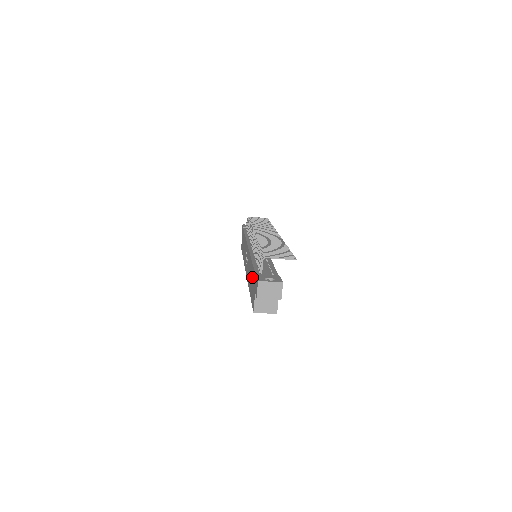
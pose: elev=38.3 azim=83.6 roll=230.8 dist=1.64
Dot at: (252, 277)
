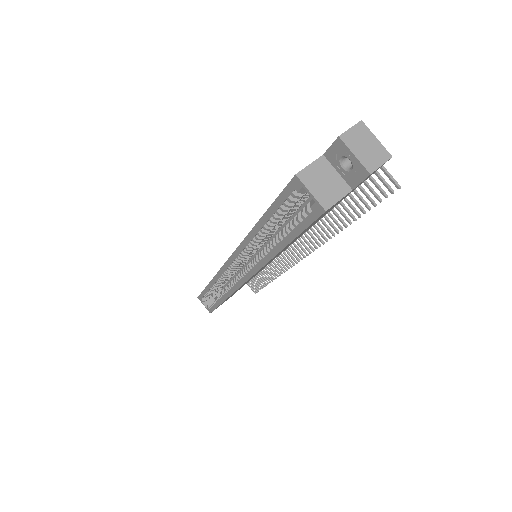
Dot at: occluded
